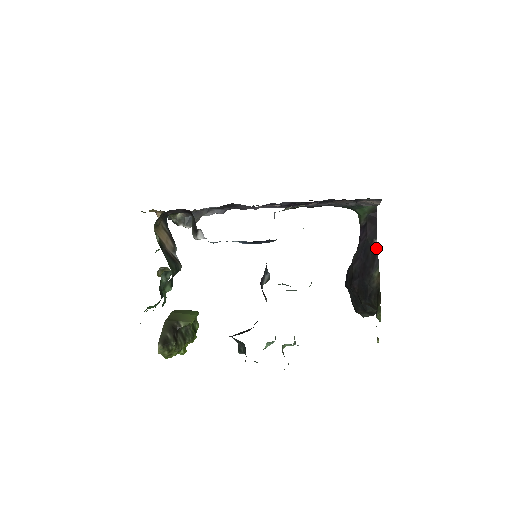
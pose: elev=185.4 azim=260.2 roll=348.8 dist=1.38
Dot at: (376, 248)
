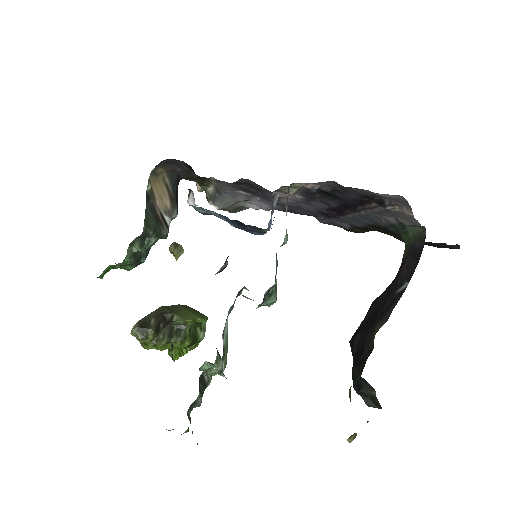
Dot at: (401, 293)
